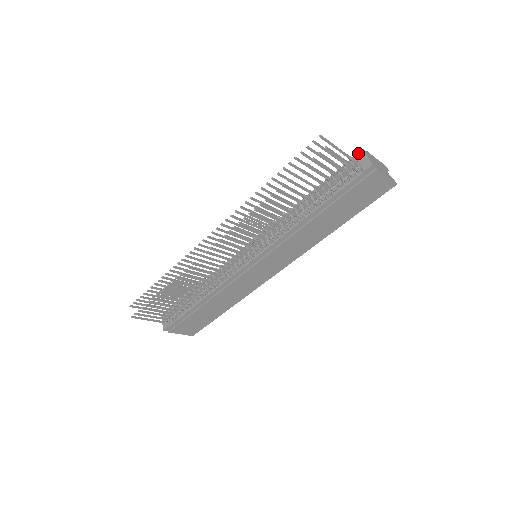
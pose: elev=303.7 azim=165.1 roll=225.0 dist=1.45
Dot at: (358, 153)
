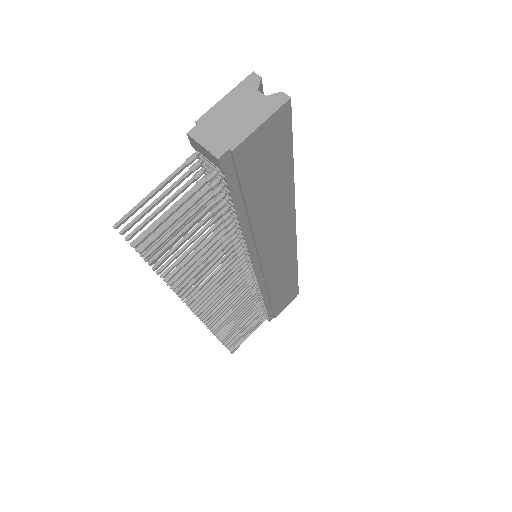
Dot at: (190, 142)
